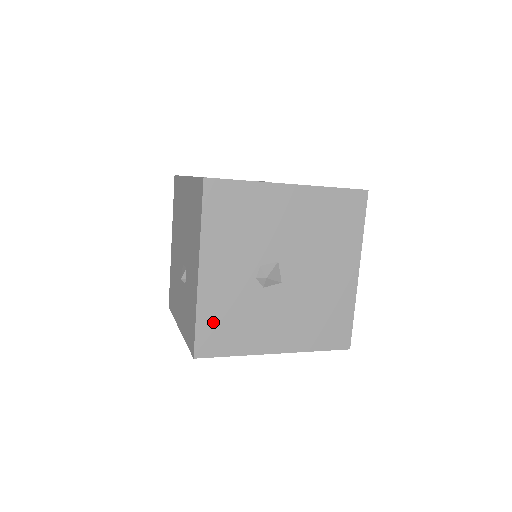
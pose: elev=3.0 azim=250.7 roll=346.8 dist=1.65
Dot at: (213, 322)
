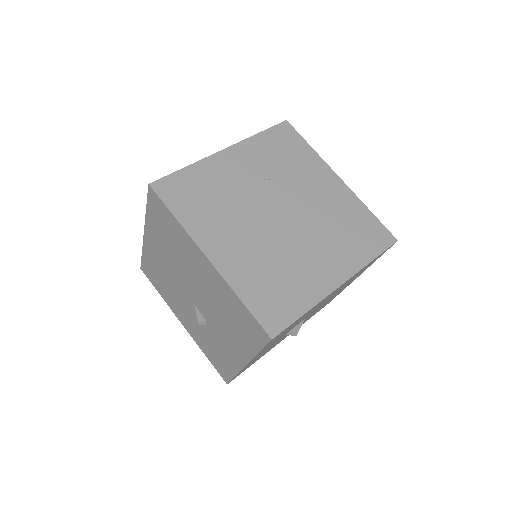
Dot at: occluded
